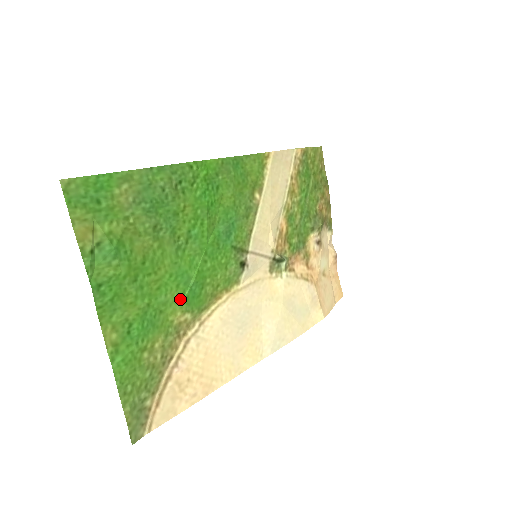
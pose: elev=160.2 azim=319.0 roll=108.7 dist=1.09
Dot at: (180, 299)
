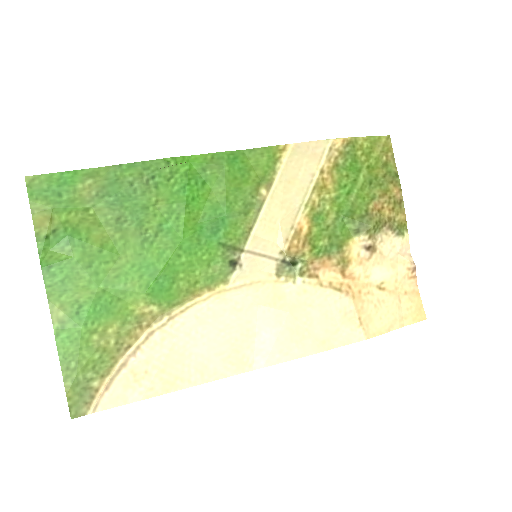
Dot at: (143, 290)
